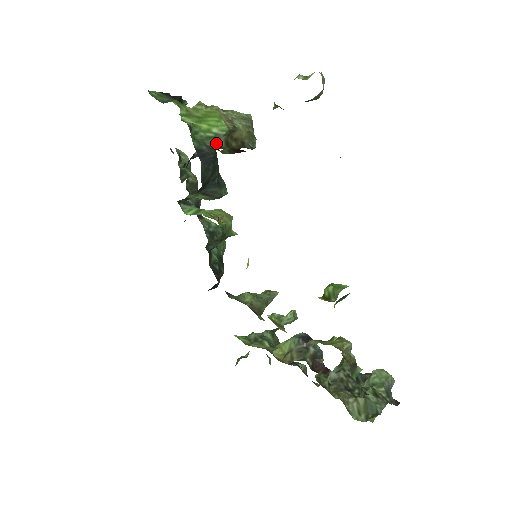
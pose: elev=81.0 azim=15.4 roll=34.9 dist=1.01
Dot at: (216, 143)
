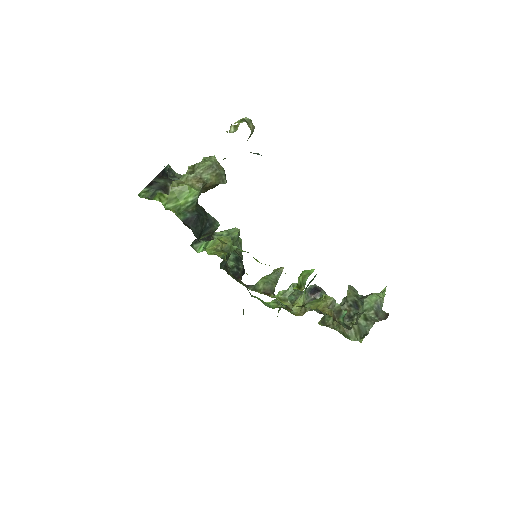
Dot at: (196, 203)
